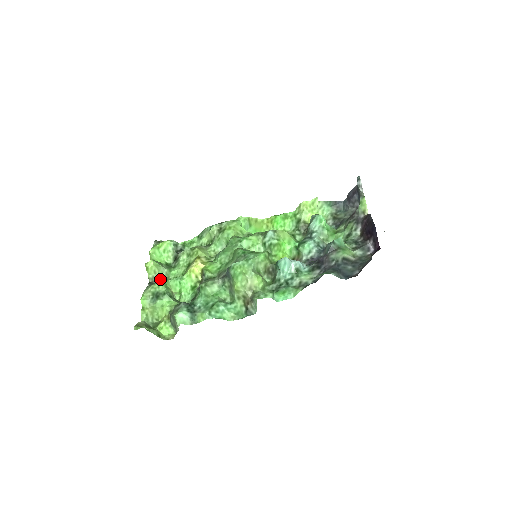
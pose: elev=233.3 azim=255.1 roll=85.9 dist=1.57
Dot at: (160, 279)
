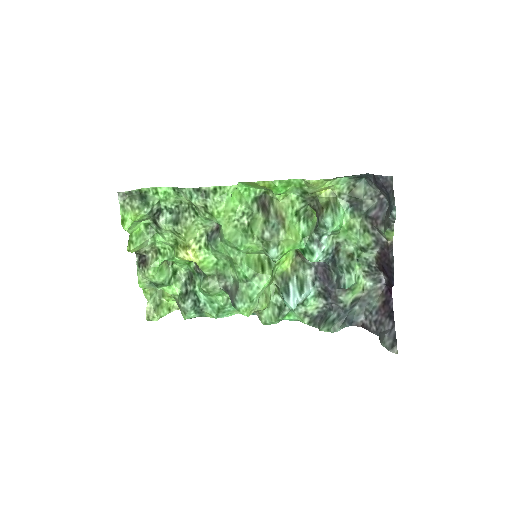
Dot at: (147, 249)
